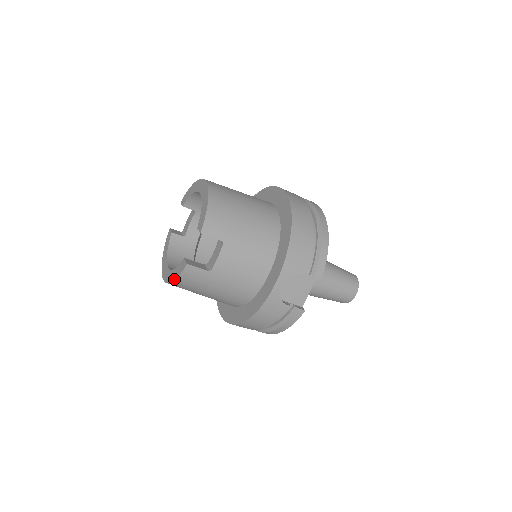
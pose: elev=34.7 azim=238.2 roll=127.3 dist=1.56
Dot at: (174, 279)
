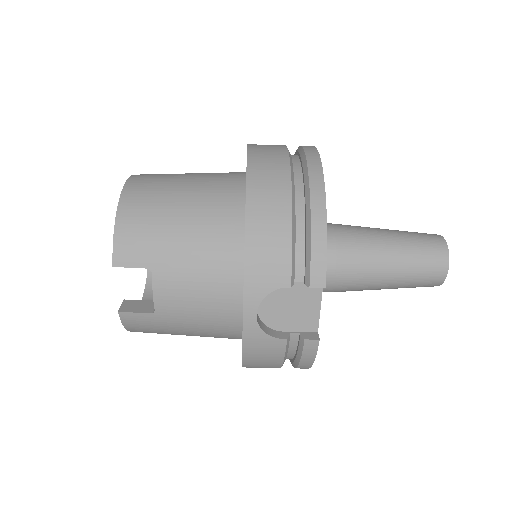
Dot at: occluded
